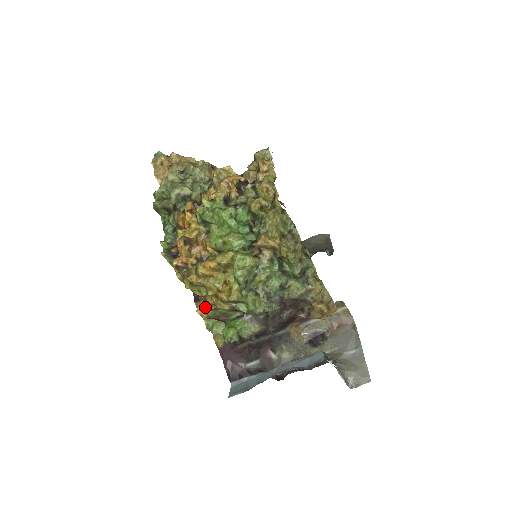
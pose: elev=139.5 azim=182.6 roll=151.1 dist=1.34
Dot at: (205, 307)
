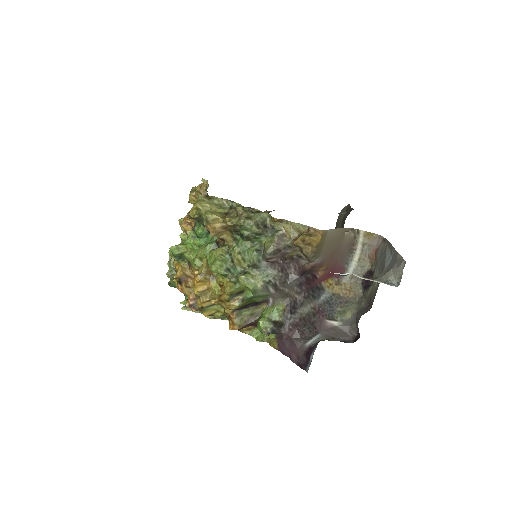
Dot at: (231, 320)
